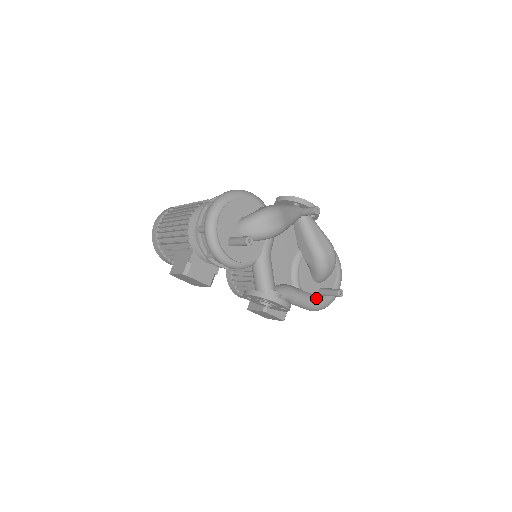
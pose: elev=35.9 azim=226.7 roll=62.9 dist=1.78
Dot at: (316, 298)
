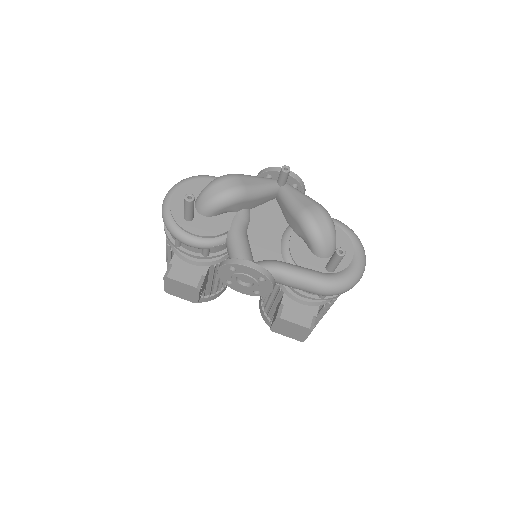
Dot at: (321, 274)
